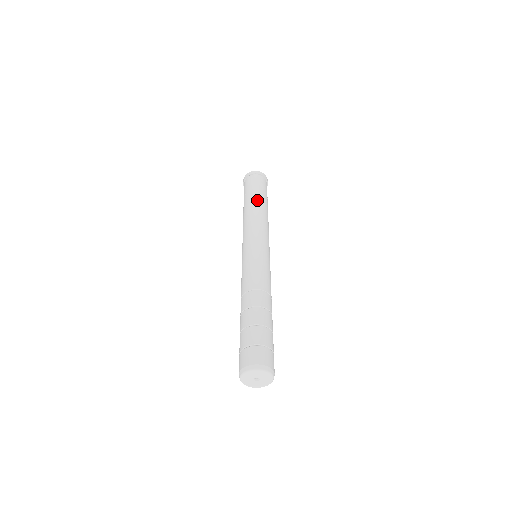
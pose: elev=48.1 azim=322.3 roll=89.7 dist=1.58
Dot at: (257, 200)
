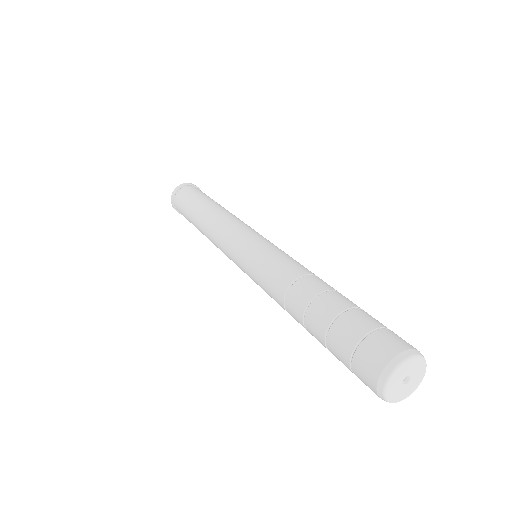
Dot at: (204, 206)
